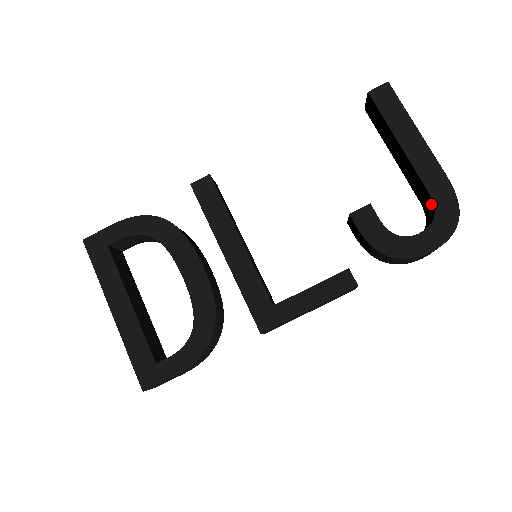
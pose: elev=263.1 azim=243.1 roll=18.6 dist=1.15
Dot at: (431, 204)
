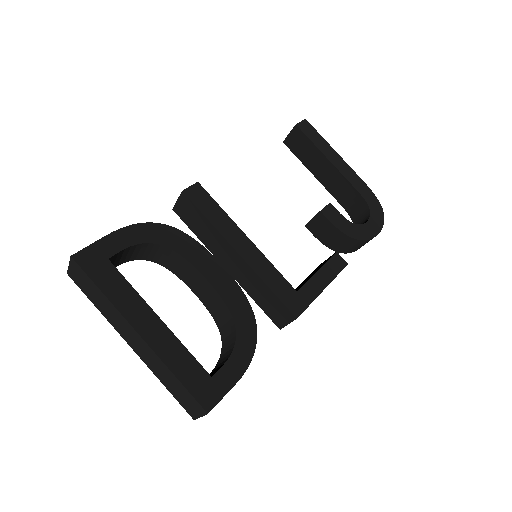
Dot at: (362, 202)
